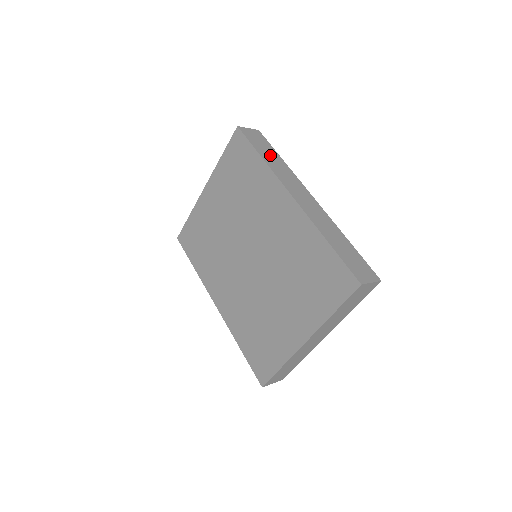
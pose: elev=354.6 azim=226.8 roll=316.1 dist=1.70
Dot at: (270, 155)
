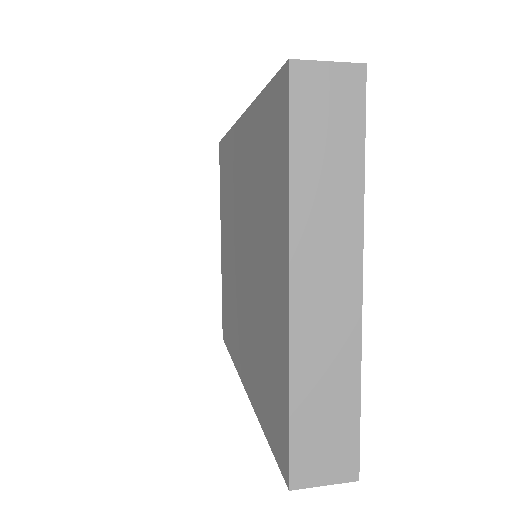
Dot at: occluded
